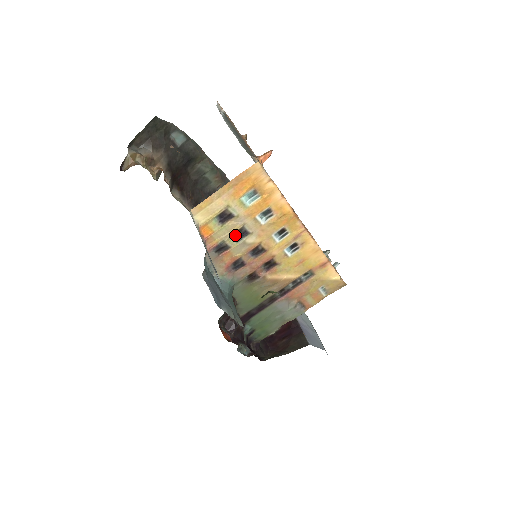
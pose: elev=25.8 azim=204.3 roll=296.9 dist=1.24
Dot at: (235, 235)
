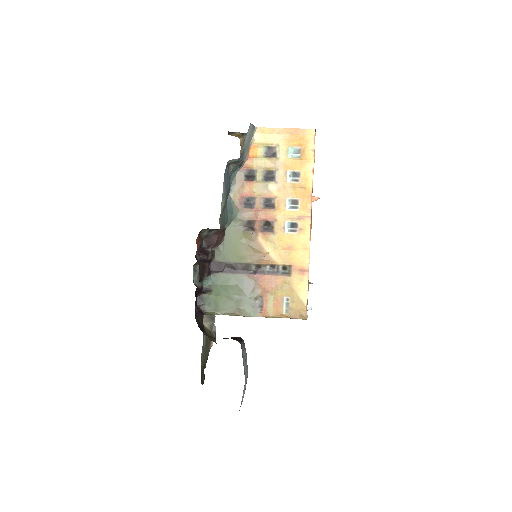
Dot at: (266, 174)
